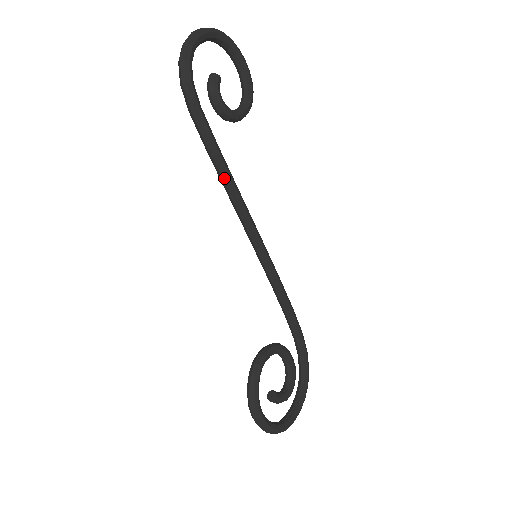
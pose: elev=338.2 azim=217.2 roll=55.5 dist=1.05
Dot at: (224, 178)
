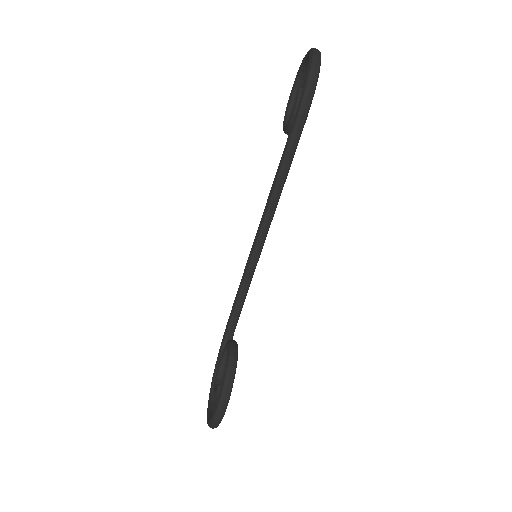
Dot at: (283, 181)
